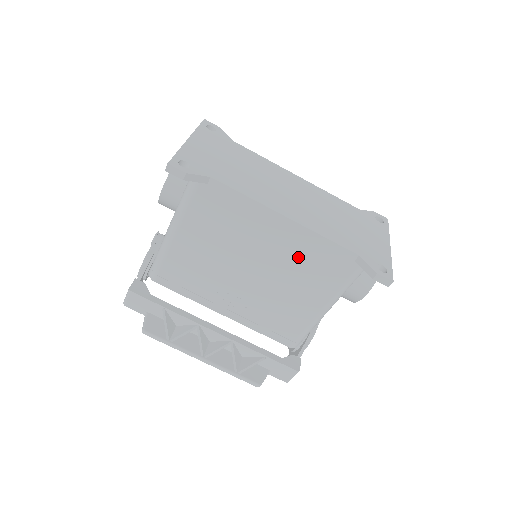
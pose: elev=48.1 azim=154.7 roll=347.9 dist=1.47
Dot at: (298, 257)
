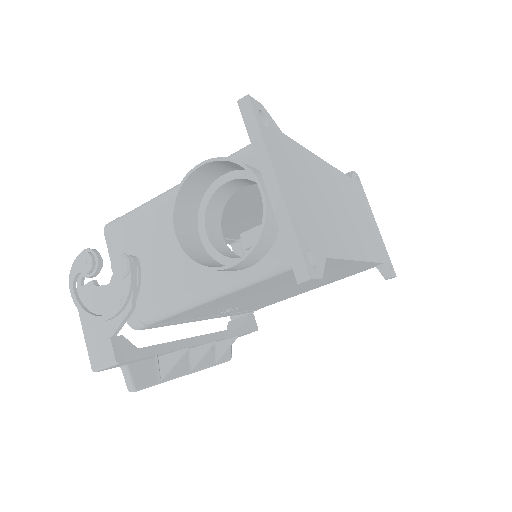
Dot at: (333, 276)
